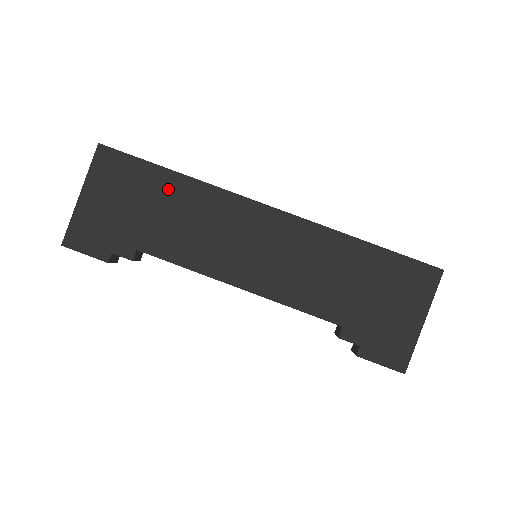
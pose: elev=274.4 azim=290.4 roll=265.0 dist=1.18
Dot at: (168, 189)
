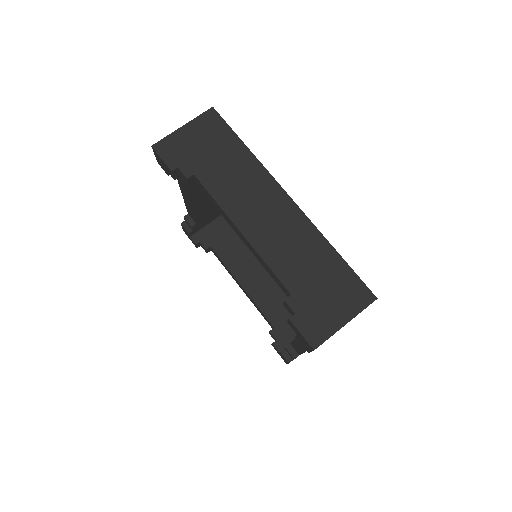
Dot at: (236, 153)
